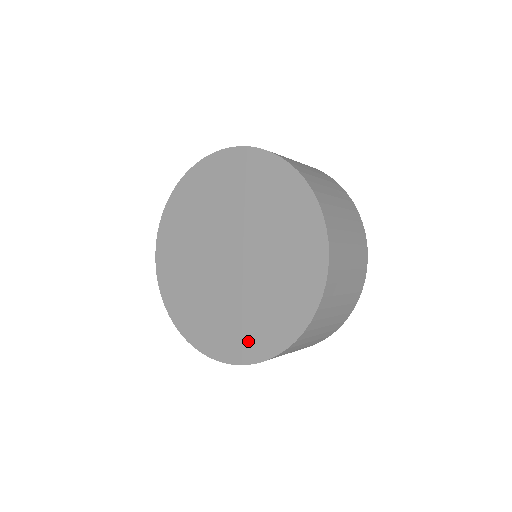
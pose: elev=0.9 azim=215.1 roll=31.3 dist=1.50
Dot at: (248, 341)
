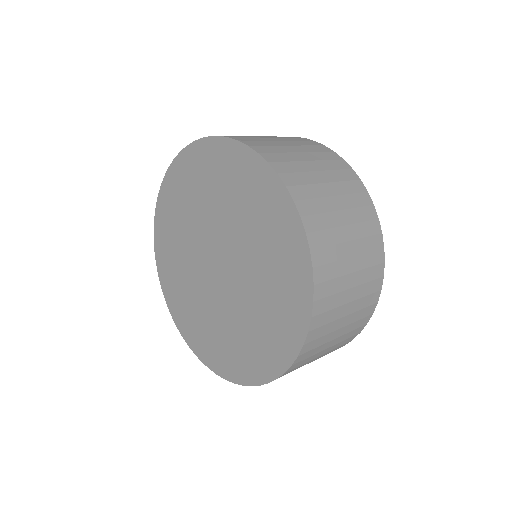
Dot at: (247, 361)
